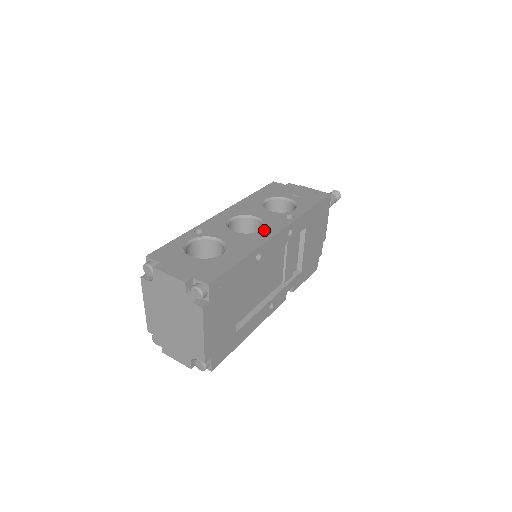
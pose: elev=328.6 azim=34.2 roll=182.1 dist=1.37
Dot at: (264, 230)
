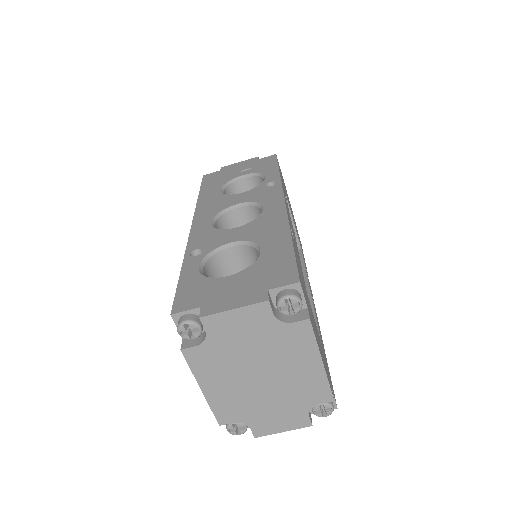
Dot at: (266, 206)
